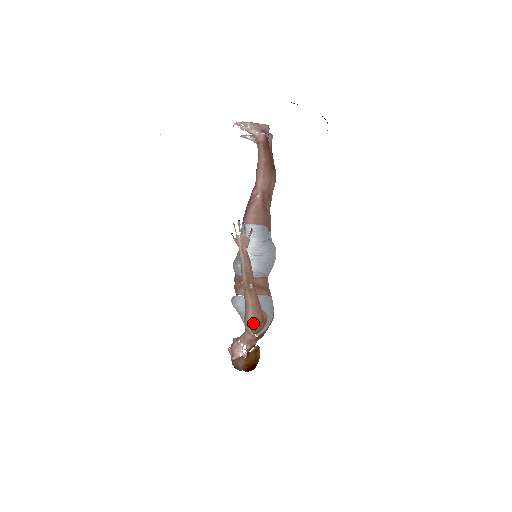
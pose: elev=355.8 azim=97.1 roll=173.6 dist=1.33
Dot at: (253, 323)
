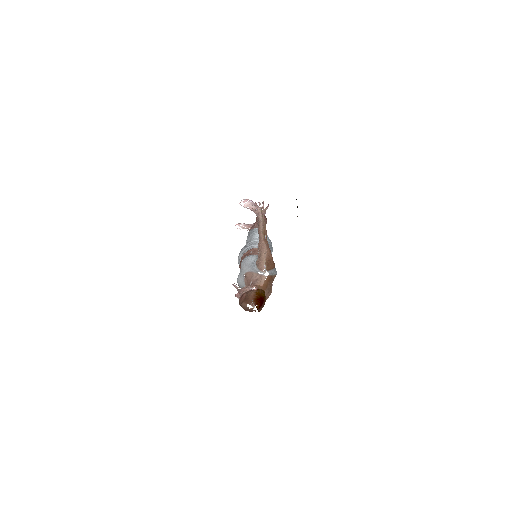
Dot at: (267, 257)
